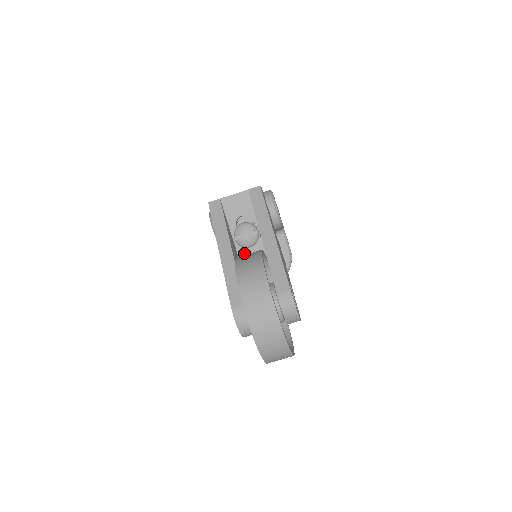
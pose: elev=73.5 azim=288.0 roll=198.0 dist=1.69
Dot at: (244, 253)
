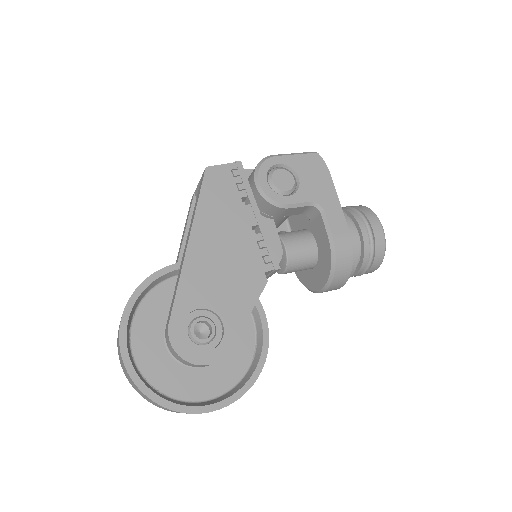
Dot at: occluded
